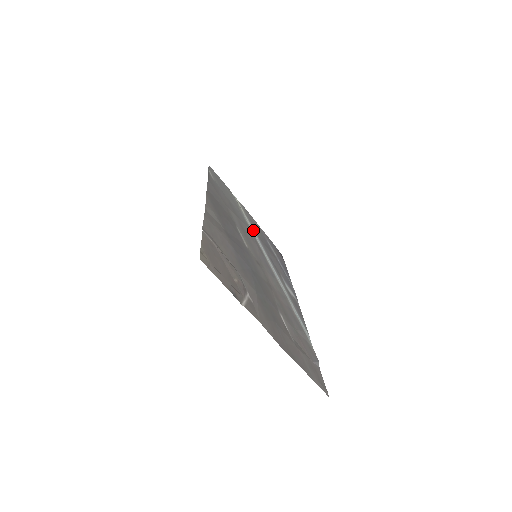
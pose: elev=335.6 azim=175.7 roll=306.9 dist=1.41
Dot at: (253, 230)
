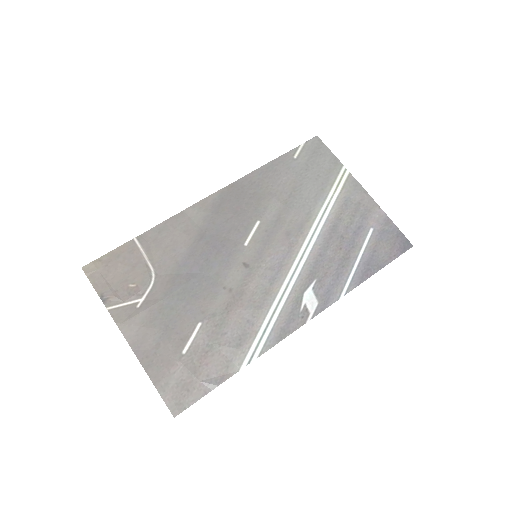
Dot at: (325, 217)
